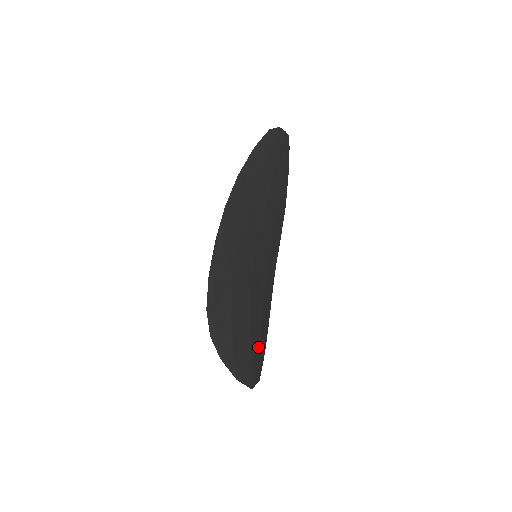
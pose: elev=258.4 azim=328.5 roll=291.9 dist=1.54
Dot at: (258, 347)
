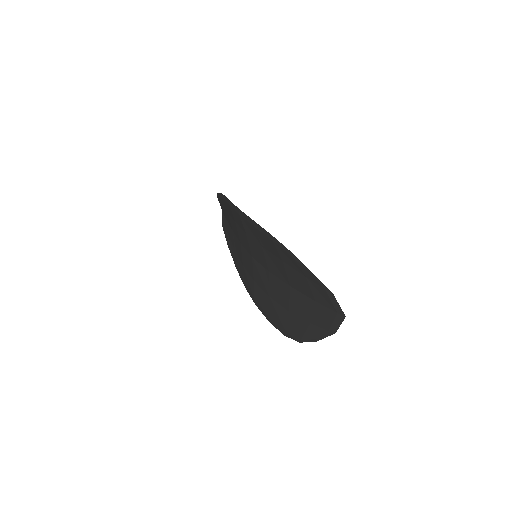
Dot at: (309, 313)
